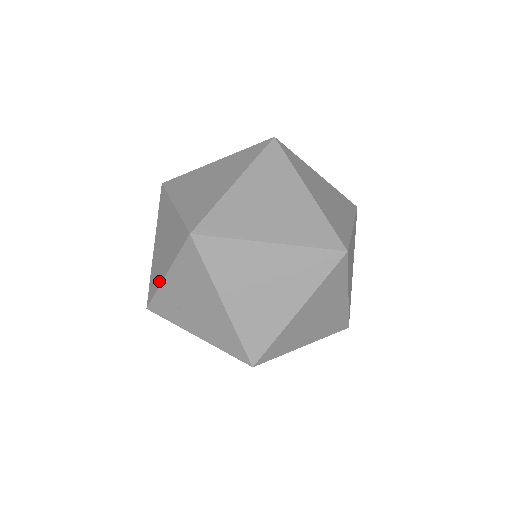
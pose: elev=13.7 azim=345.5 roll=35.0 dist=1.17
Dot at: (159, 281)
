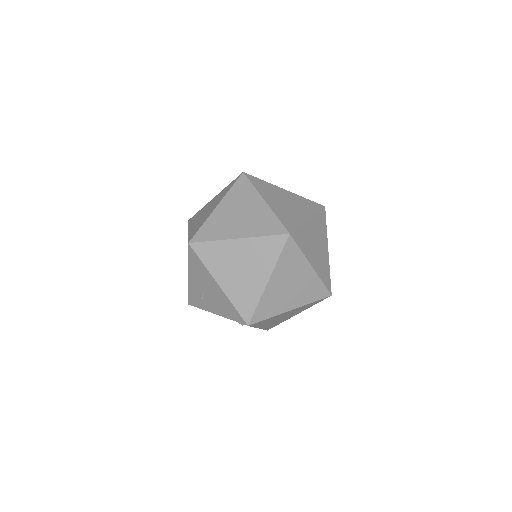
Dot at: (188, 282)
